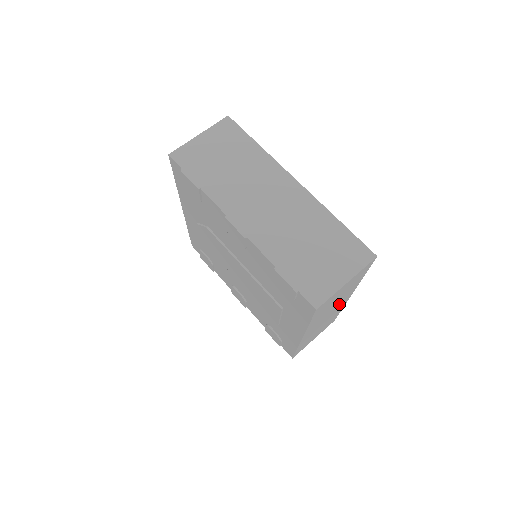
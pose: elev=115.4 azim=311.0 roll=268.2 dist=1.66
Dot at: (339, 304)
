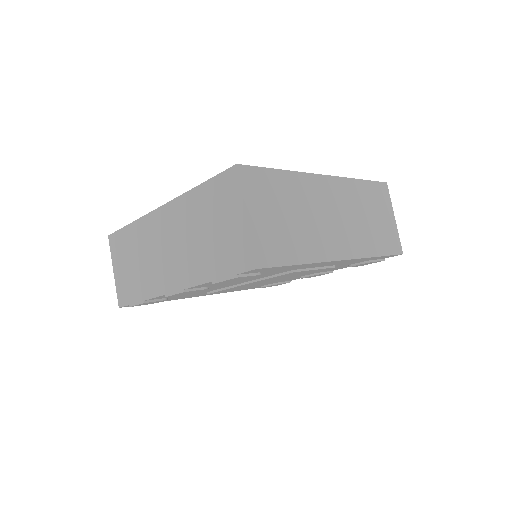
Dot at: (323, 199)
